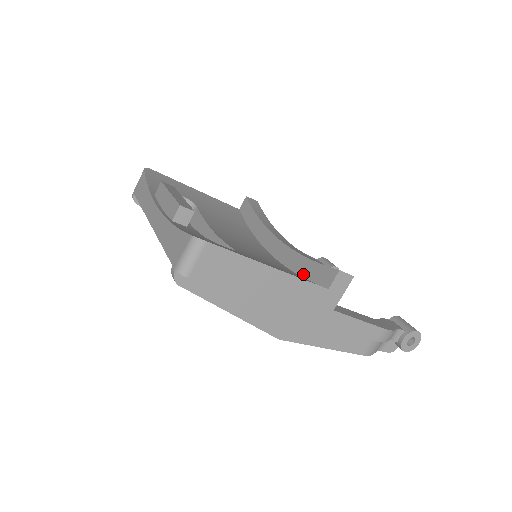
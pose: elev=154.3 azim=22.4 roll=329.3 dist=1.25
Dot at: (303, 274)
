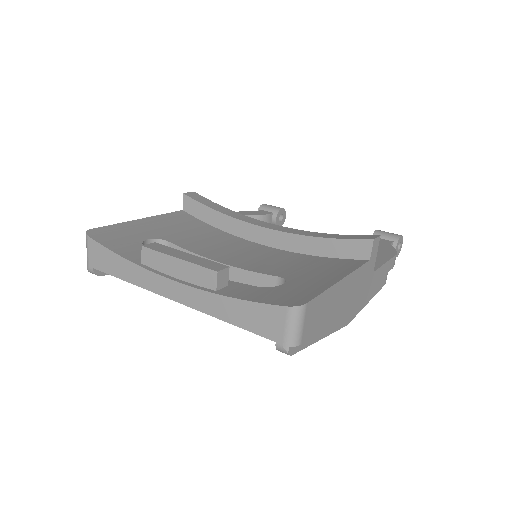
Dot at: (327, 255)
